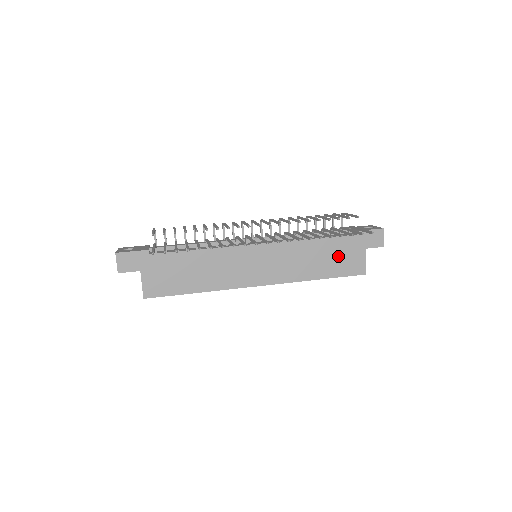
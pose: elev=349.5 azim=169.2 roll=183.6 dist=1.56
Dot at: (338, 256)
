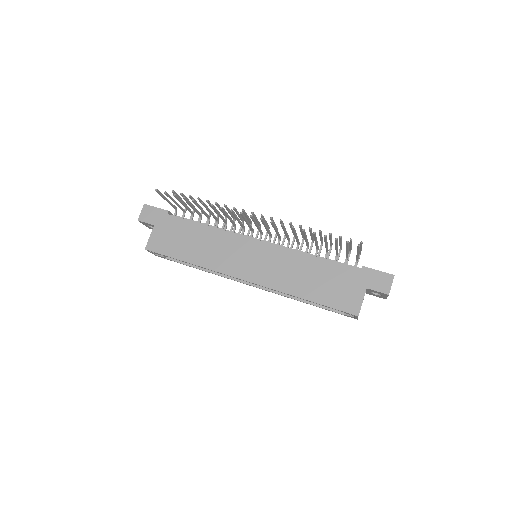
Dot at: (333, 284)
